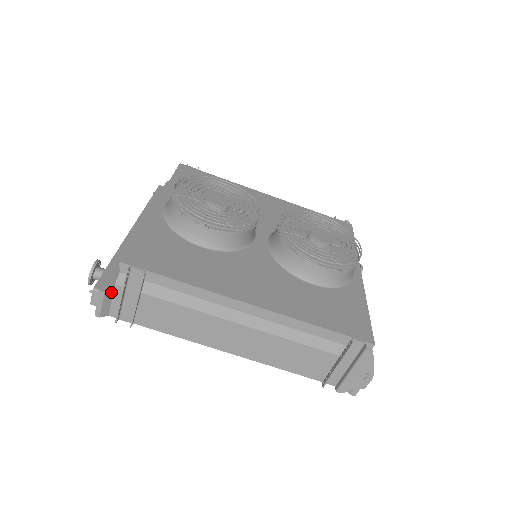
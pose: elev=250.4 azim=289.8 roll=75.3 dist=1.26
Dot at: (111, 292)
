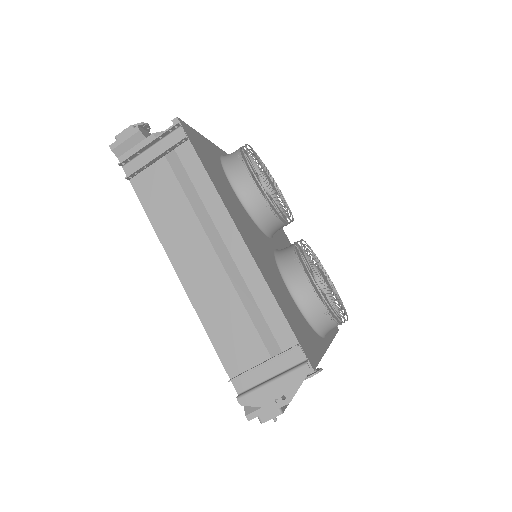
Dot at: (143, 137)
